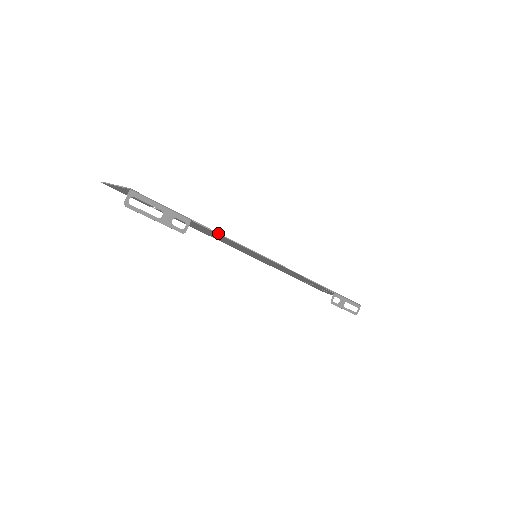
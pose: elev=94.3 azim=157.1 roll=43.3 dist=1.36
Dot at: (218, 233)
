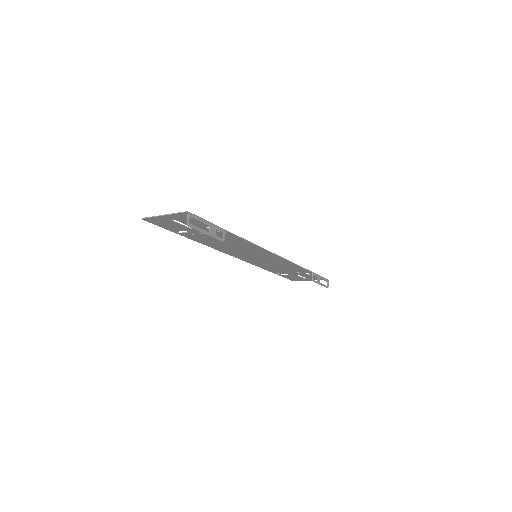
Dot at: (241, 238)
